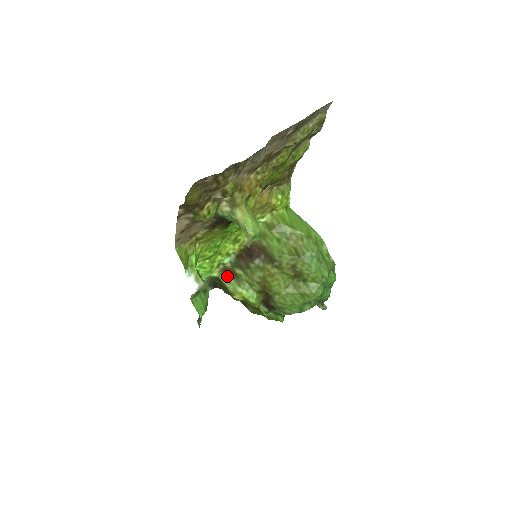
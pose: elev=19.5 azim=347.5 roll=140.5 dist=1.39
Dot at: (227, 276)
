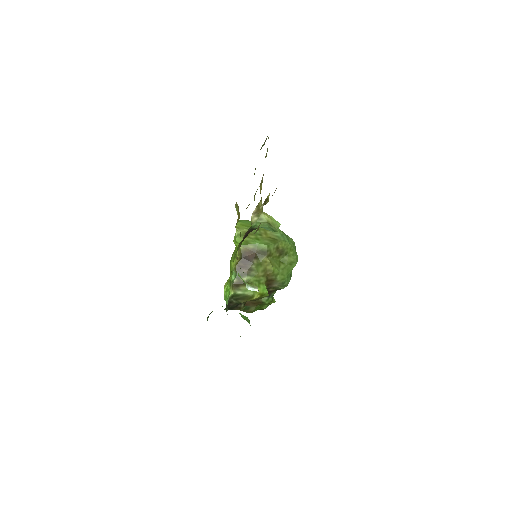
Dot at: (240, 288)
